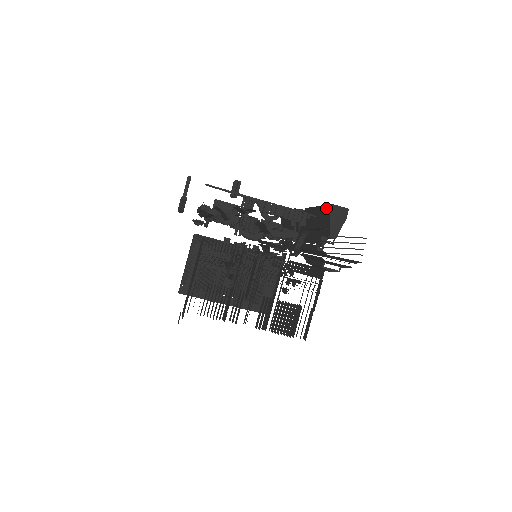
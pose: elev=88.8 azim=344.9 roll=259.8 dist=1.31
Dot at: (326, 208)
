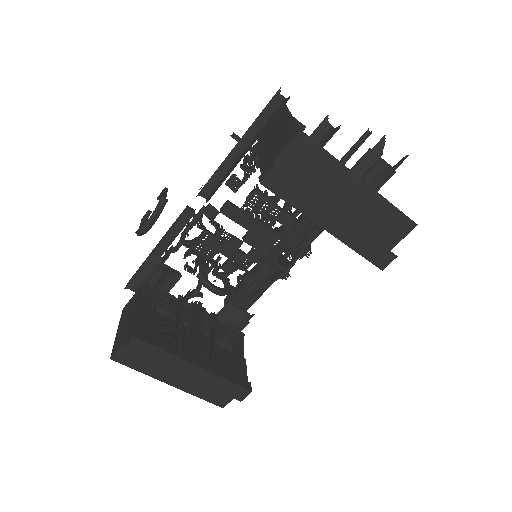
Dot at: occluded
